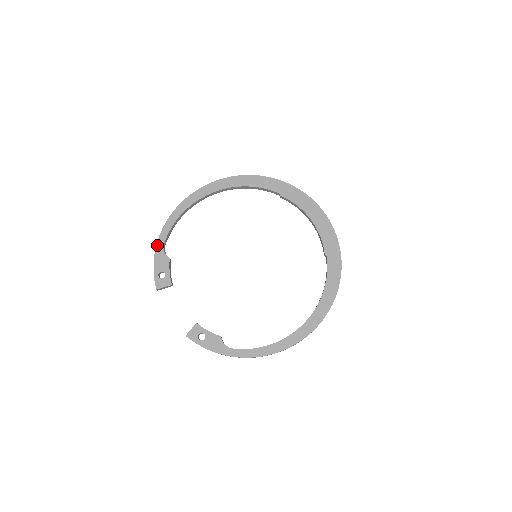
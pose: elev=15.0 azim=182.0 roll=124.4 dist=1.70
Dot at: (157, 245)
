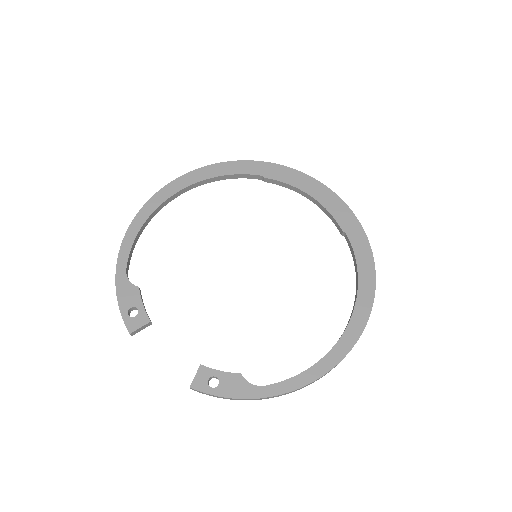
Dot at: (116, 274)
